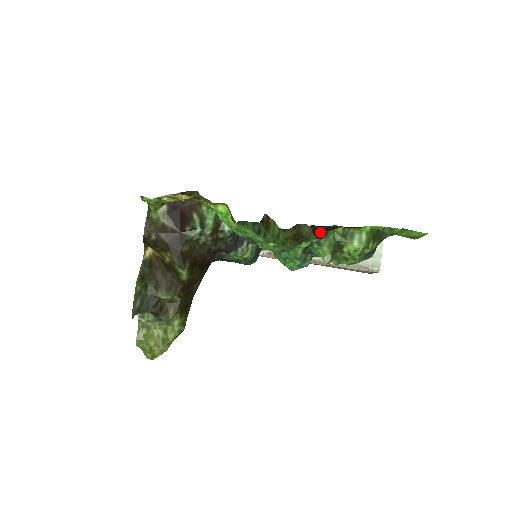
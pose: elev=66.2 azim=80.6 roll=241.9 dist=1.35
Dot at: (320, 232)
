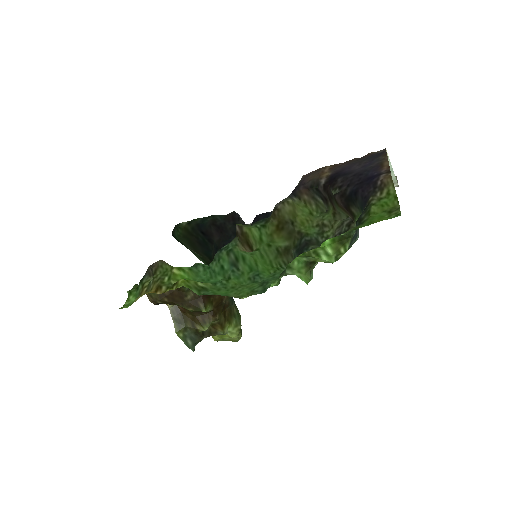
Dot at: (306, 193)
